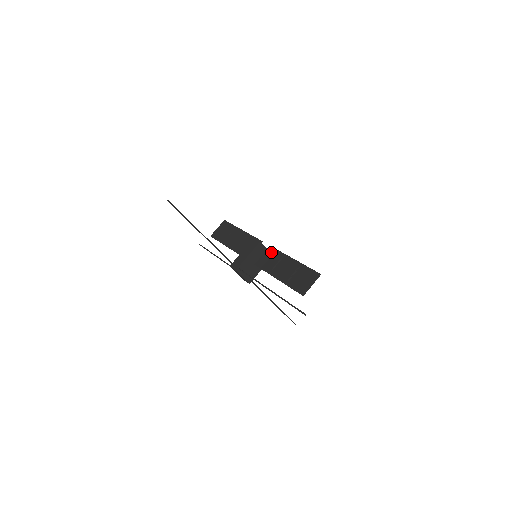
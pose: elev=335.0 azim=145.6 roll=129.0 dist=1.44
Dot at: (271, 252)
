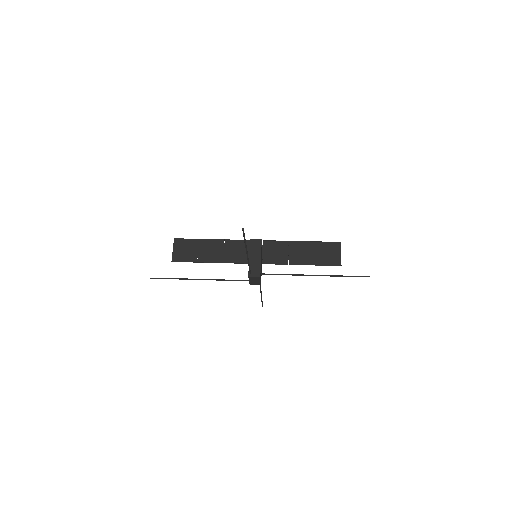
Dot at: (271, 245)
